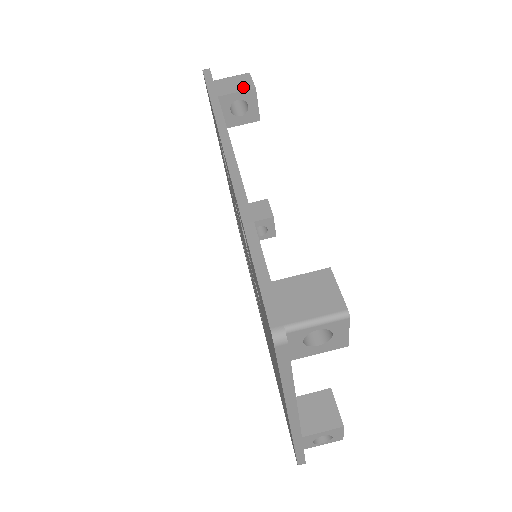
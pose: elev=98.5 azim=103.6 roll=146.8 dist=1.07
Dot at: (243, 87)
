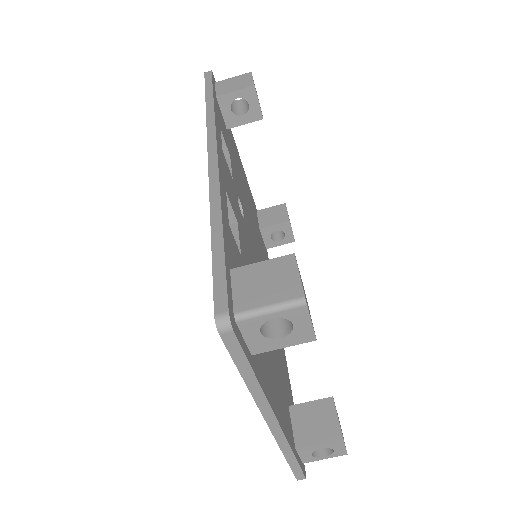
Dot at: (242, 85)
